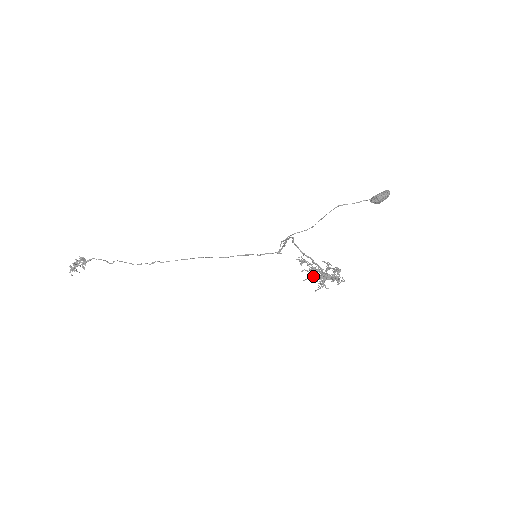
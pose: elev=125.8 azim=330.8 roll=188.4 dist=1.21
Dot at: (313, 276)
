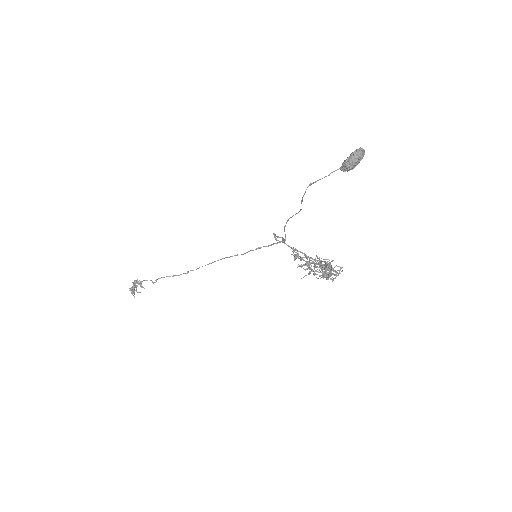
Dot at: (309, 272)
